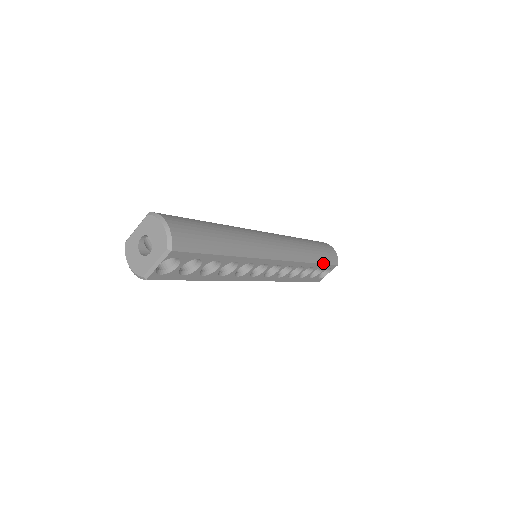
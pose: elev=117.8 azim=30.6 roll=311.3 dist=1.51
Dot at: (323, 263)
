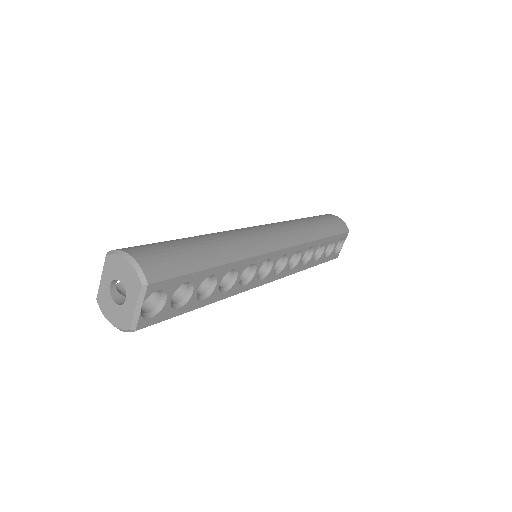
Dot at: (332, 235)
